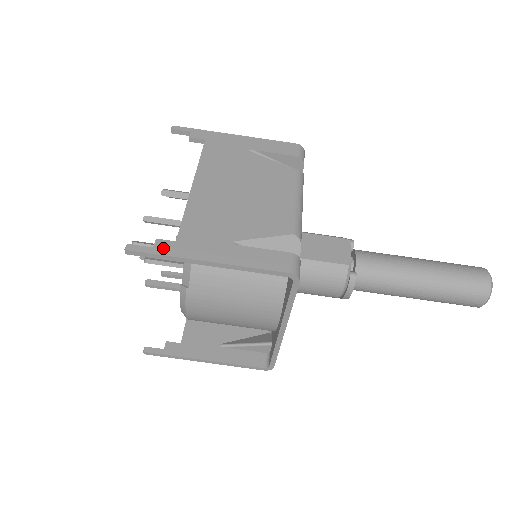
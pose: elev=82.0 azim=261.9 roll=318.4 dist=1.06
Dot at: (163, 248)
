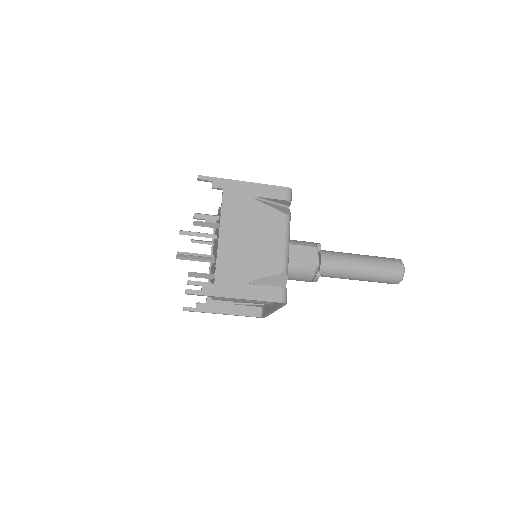
Dot at: (207, 290)
